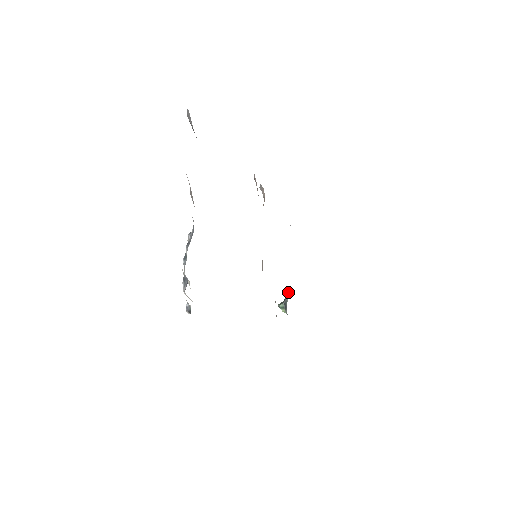
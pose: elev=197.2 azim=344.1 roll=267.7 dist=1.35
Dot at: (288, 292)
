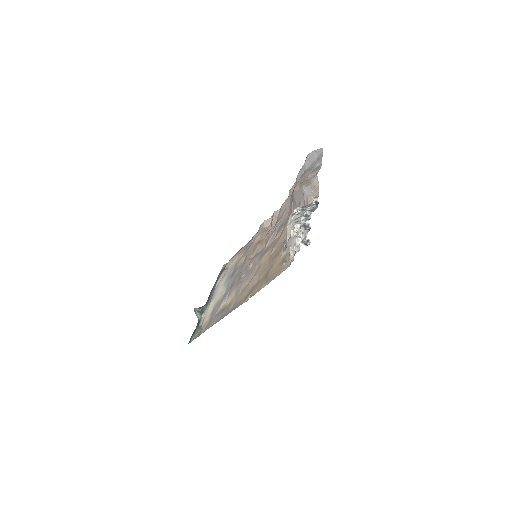
Dot at: (206, 304)
